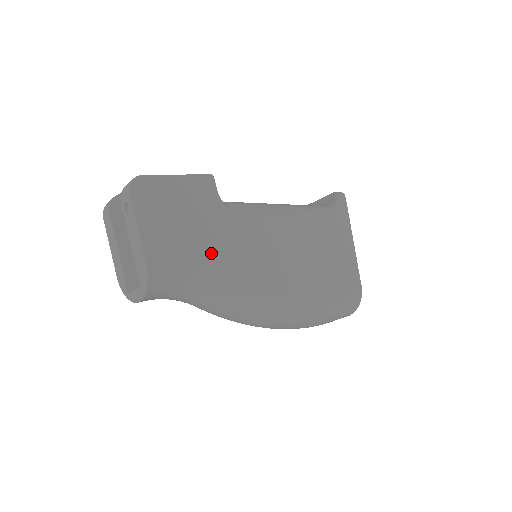
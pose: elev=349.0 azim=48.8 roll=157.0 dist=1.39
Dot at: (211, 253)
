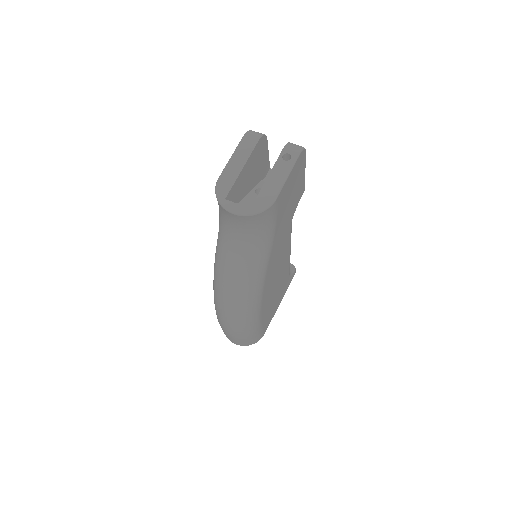
Dot at: (278, 233)
